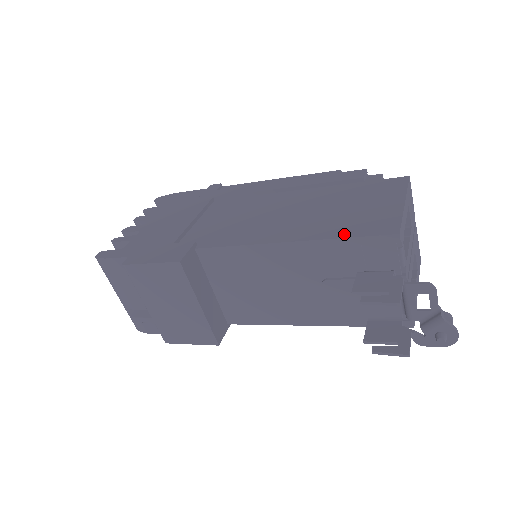
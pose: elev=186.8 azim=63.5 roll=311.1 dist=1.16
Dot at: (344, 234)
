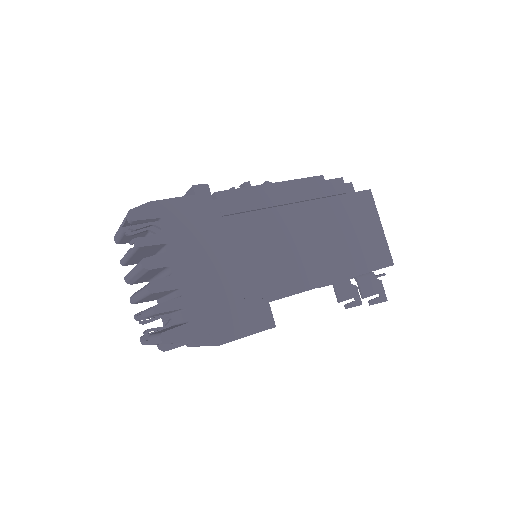
Dot at: (367, 268)
